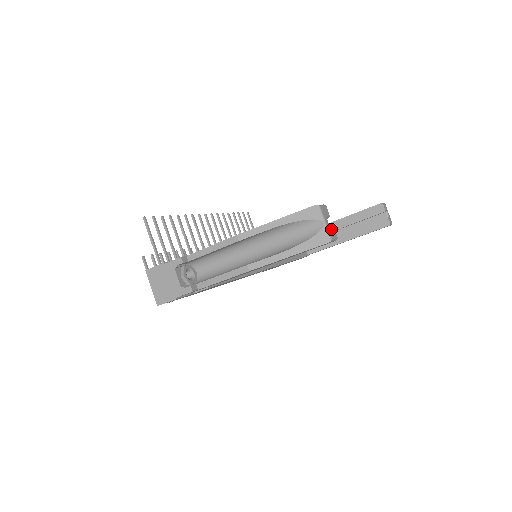
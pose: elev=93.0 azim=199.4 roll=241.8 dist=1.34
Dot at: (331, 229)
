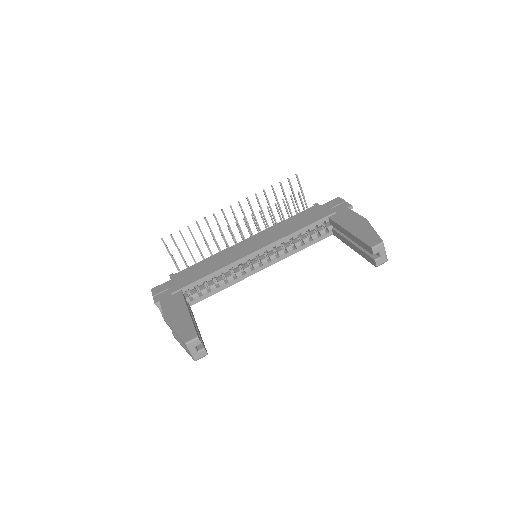
Dot at: (199, 353)
